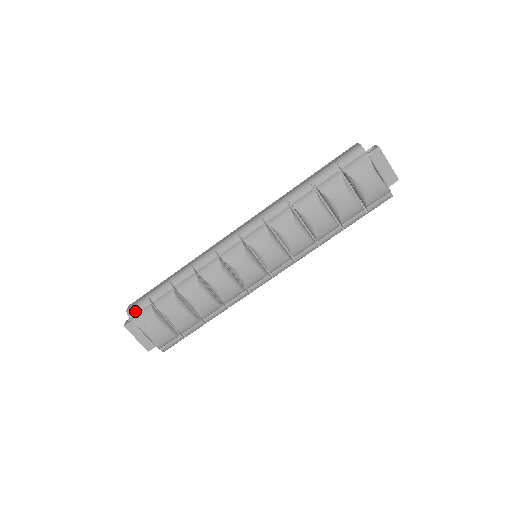
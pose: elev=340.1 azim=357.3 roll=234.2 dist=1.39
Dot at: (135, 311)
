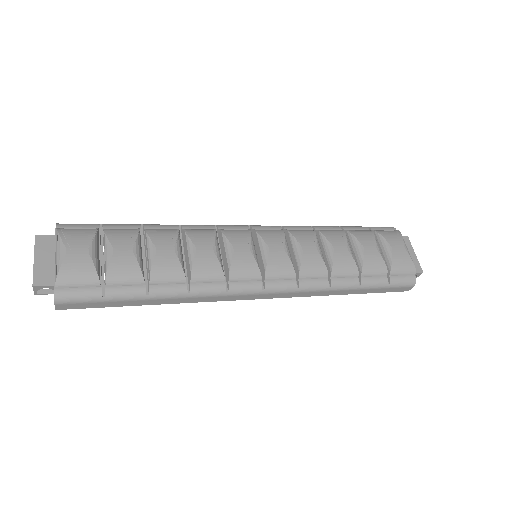
Dot at: (70, 225)
